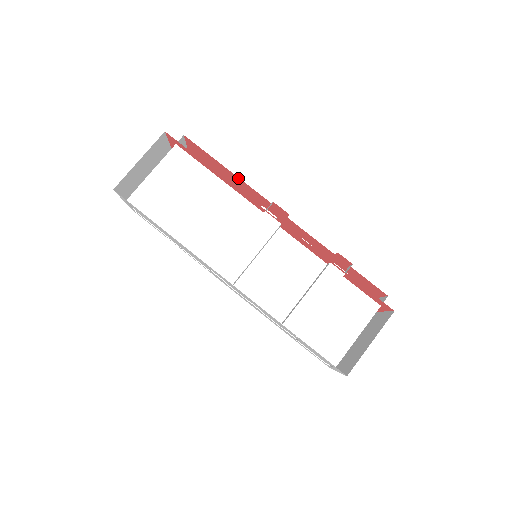
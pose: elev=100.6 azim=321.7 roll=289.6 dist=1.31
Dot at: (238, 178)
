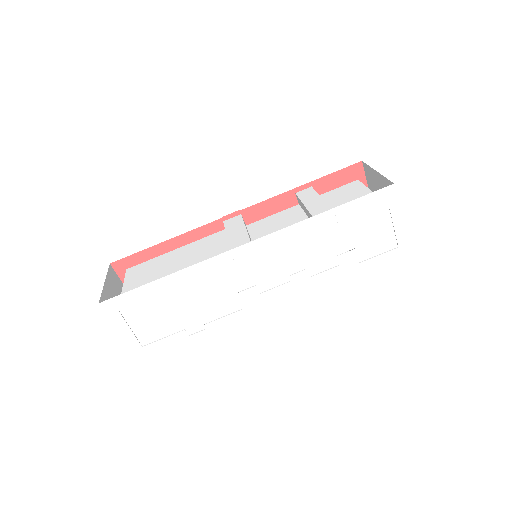
Dot at: occluded
